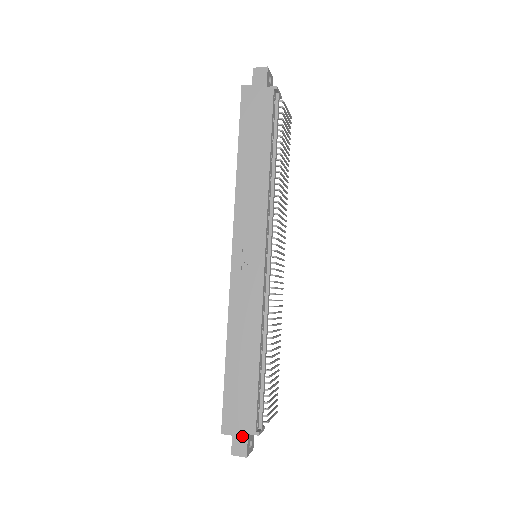
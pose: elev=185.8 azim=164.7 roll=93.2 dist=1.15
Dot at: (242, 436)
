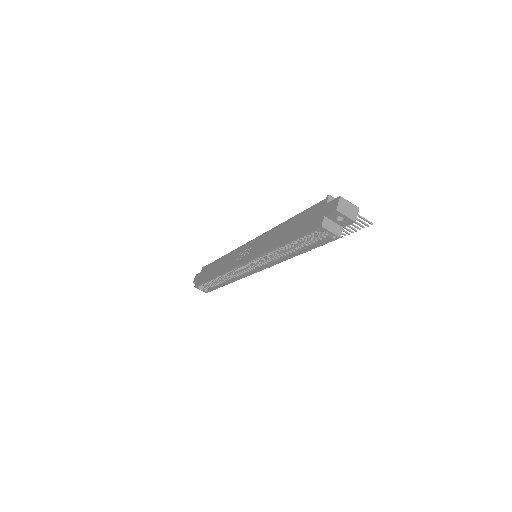
Dot at: (326, 208)
